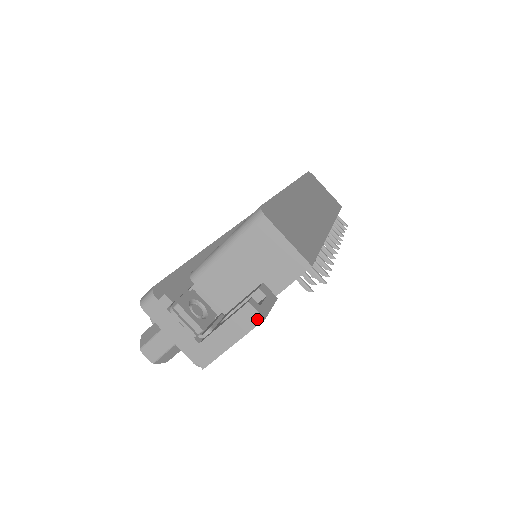
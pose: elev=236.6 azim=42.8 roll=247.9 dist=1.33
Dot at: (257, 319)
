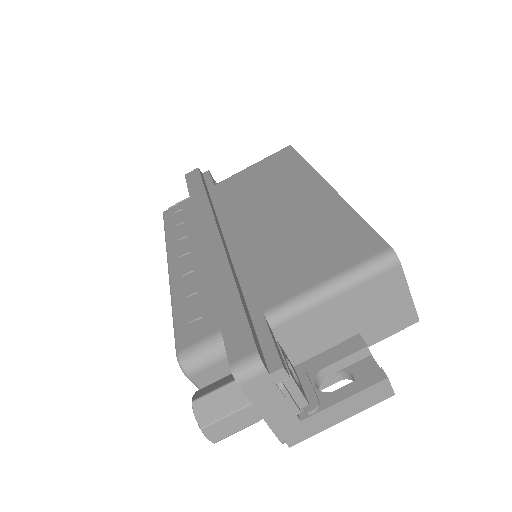
Dot at: (387, 394)
